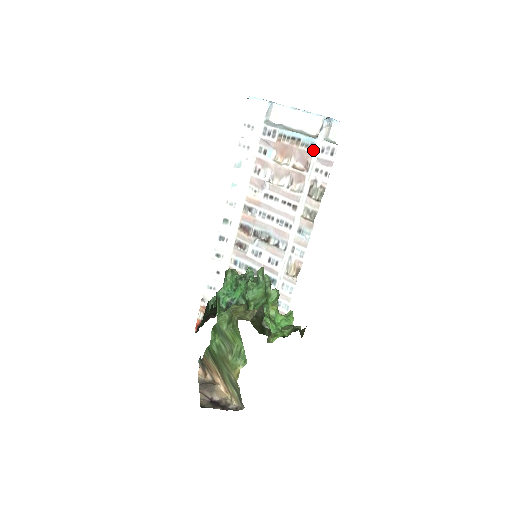
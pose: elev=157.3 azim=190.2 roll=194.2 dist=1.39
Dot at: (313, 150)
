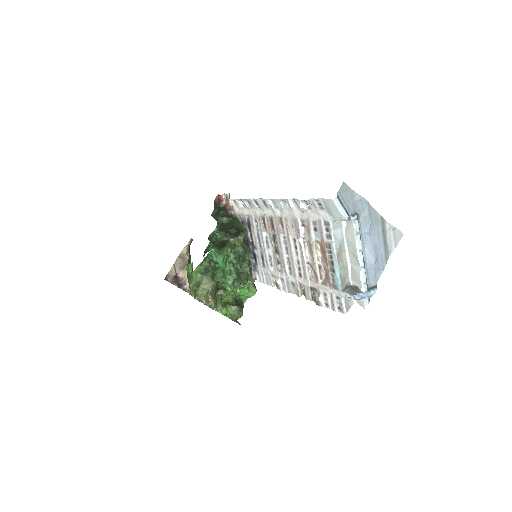
Dot at: (334, 288)
